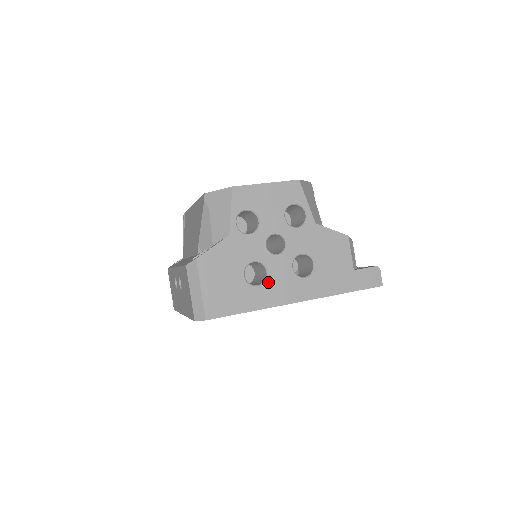
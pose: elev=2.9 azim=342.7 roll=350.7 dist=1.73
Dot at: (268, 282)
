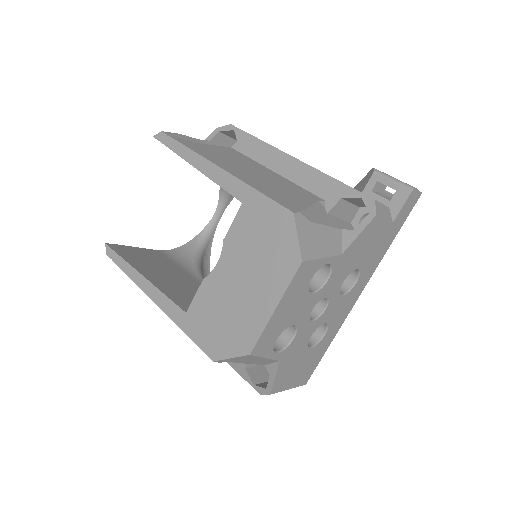
Dot at: (330, 324)
